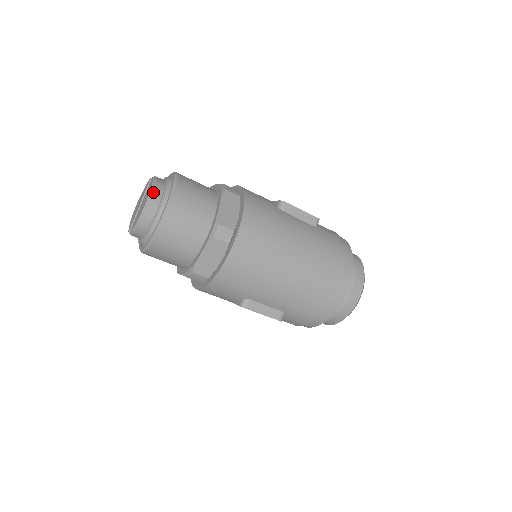
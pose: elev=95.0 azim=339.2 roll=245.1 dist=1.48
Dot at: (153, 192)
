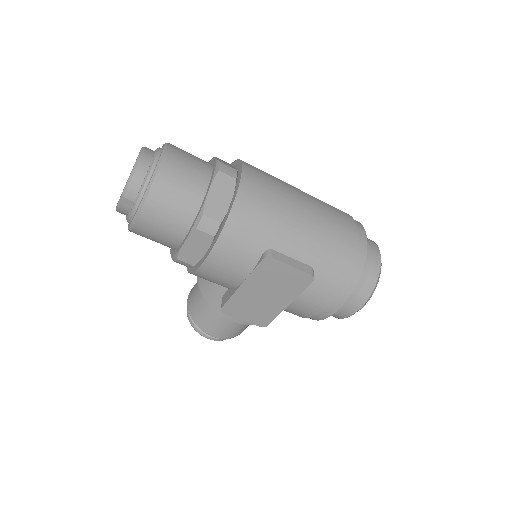
Dot at: (145, 148)
